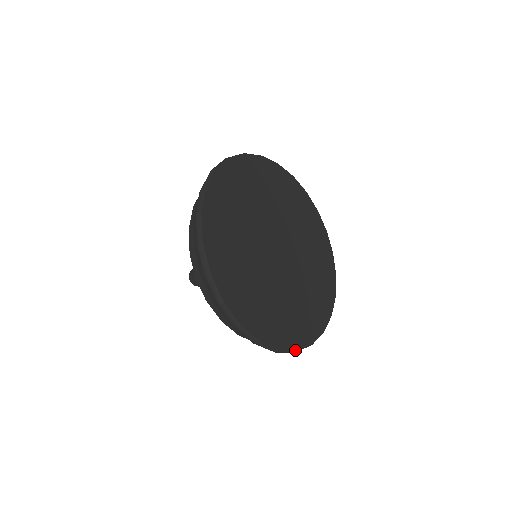
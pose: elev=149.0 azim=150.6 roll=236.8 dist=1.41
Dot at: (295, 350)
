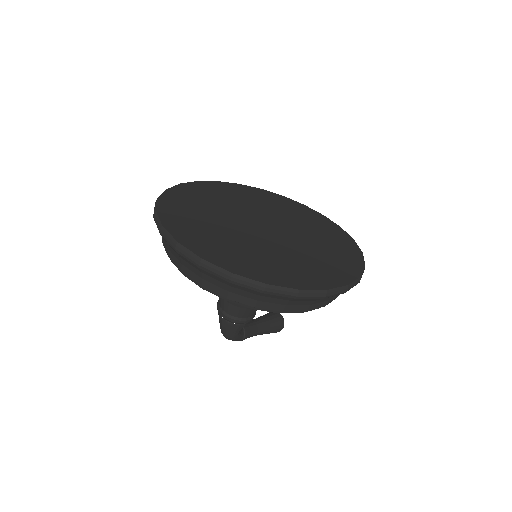
Dot at: (294, 288)
